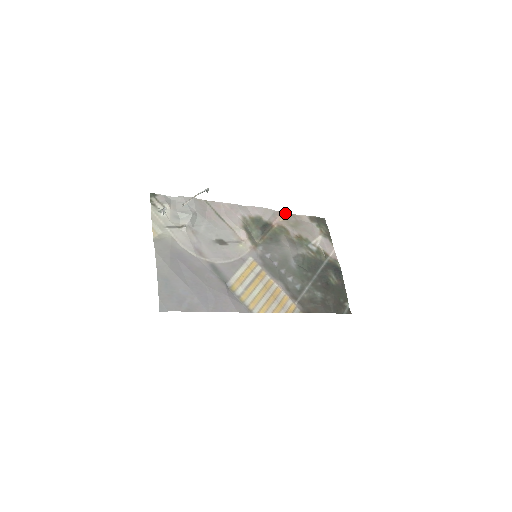
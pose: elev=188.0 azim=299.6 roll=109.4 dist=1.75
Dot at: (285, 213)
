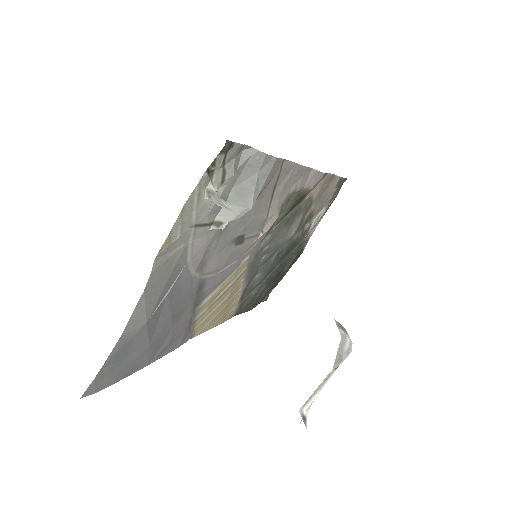
Dot at: (330, 174)
